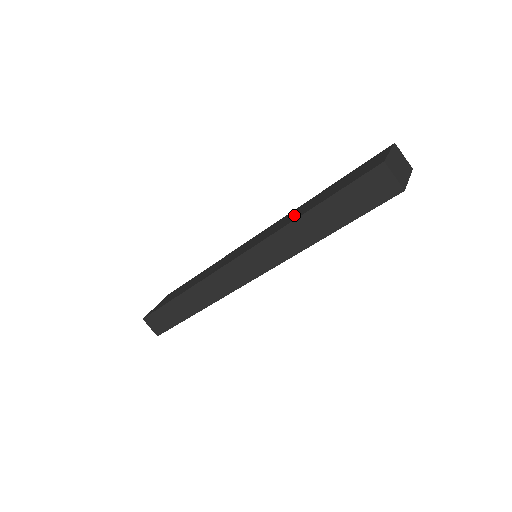
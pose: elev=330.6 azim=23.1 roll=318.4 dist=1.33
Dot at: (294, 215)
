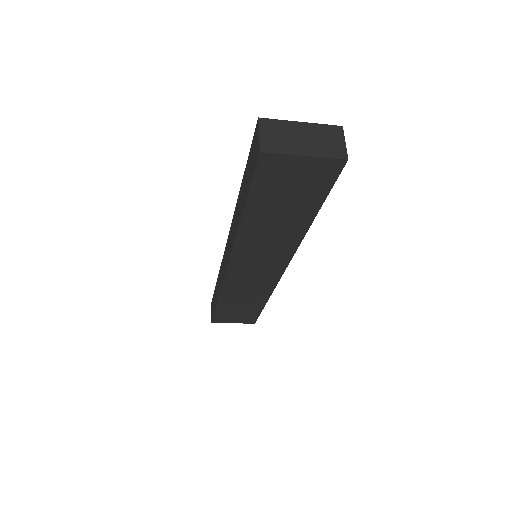
Dot at: occluded
